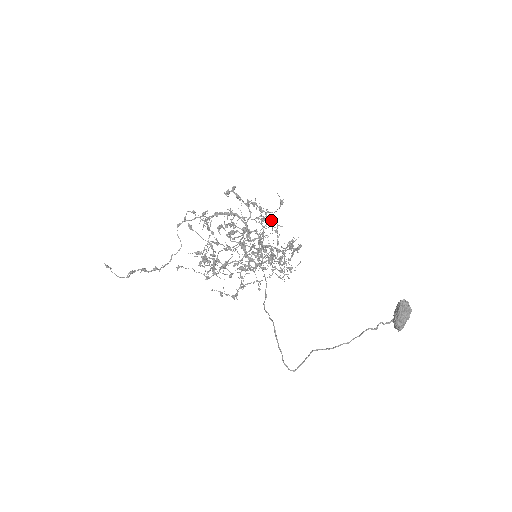
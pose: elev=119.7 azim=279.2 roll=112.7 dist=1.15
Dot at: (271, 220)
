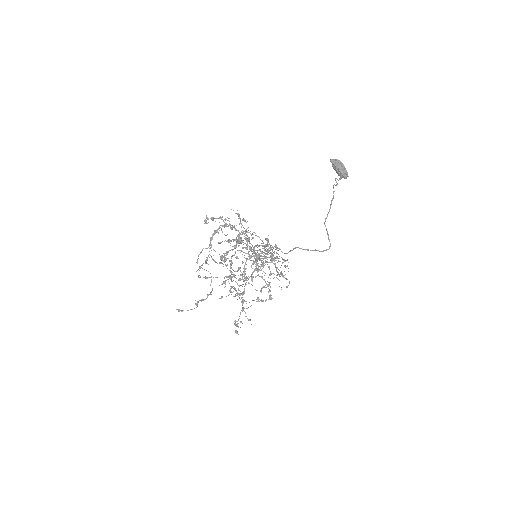
Dot at: (243, 227)
